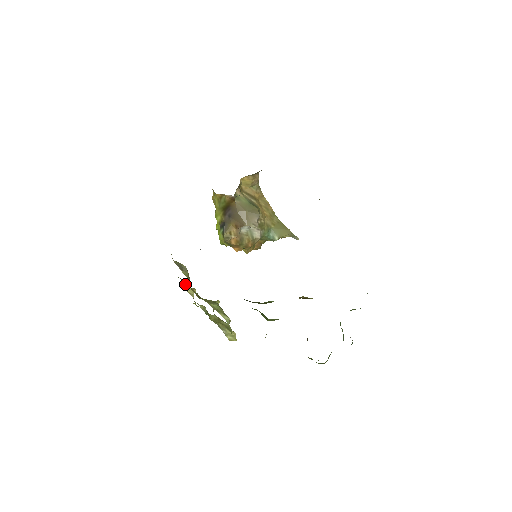
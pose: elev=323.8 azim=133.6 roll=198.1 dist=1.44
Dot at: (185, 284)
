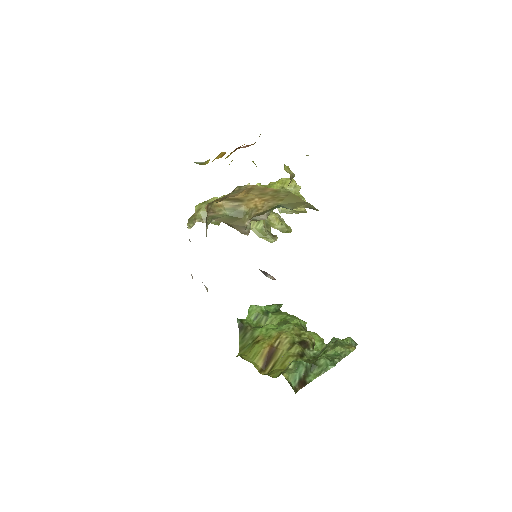
Dot at: occluded
